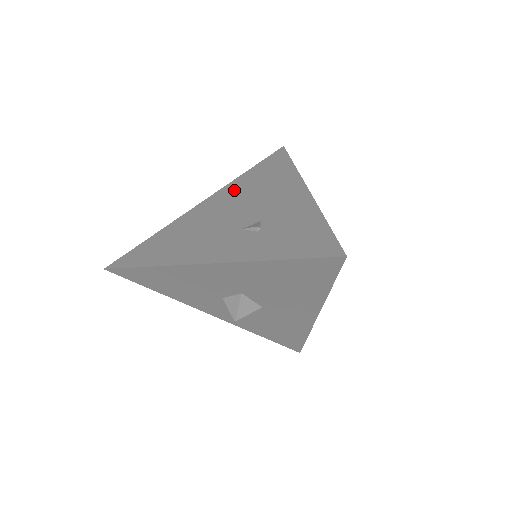
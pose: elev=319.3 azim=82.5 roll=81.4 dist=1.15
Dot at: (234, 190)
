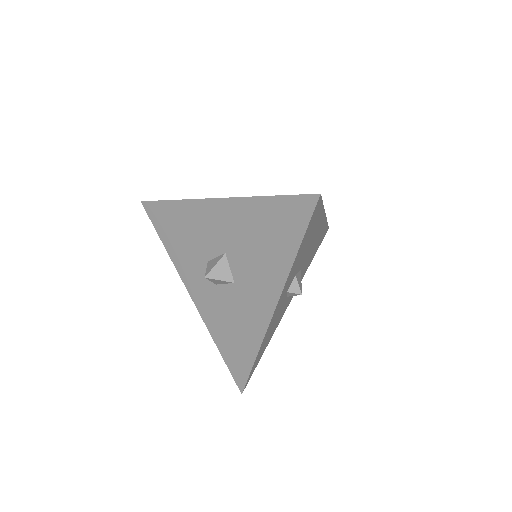
Dot at: occluded
